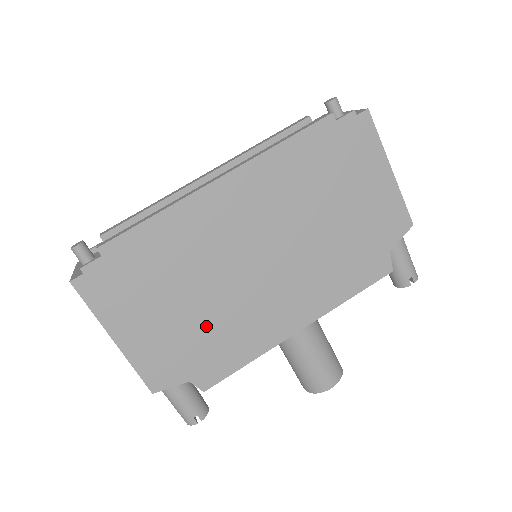
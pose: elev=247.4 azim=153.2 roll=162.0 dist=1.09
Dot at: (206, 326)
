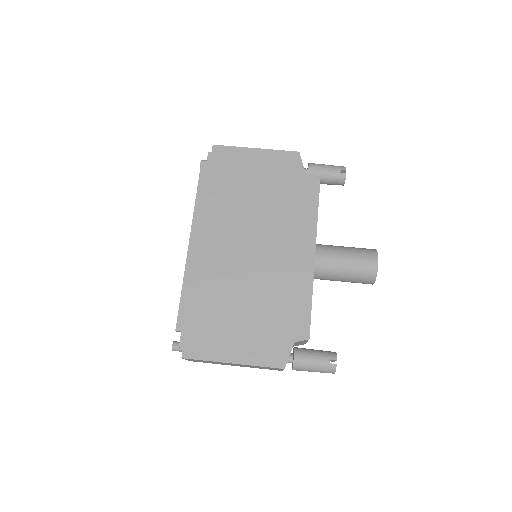
Dot at: (266, 307)
